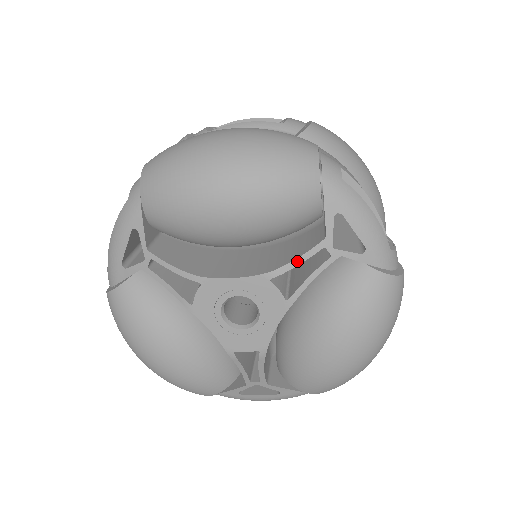
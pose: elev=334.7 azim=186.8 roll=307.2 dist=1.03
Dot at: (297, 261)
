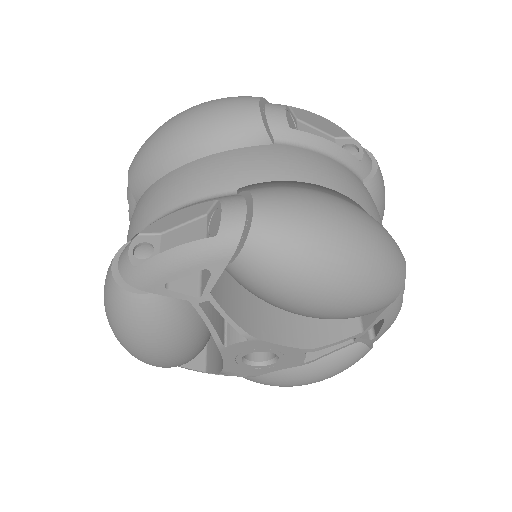
Dot at: (333, 344)
